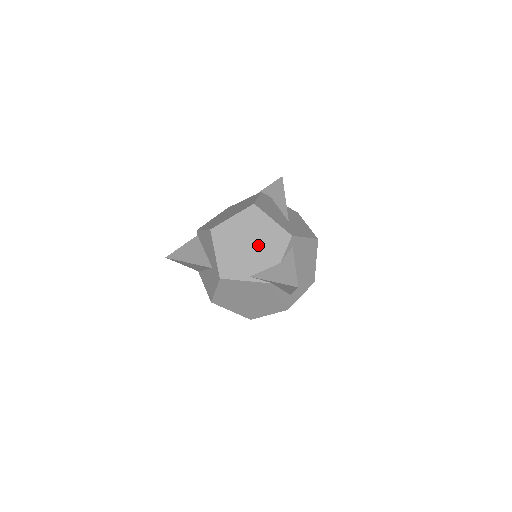
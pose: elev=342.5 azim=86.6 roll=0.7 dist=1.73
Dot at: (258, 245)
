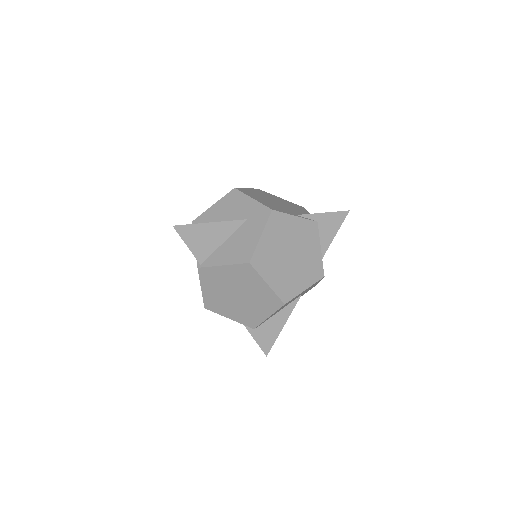
Dot at: (284, 204)
